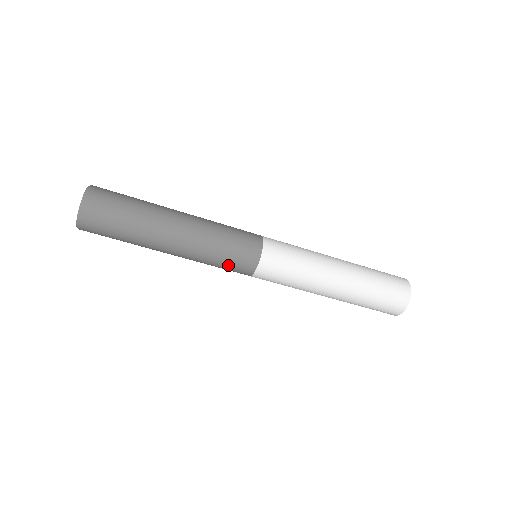
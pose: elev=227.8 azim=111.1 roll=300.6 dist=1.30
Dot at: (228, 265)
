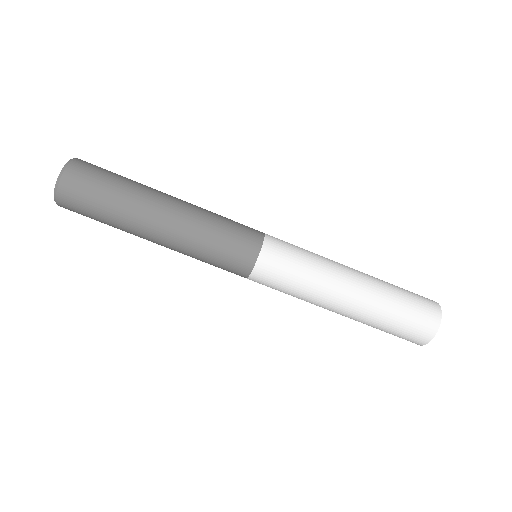
Dot at: (218, 266)
